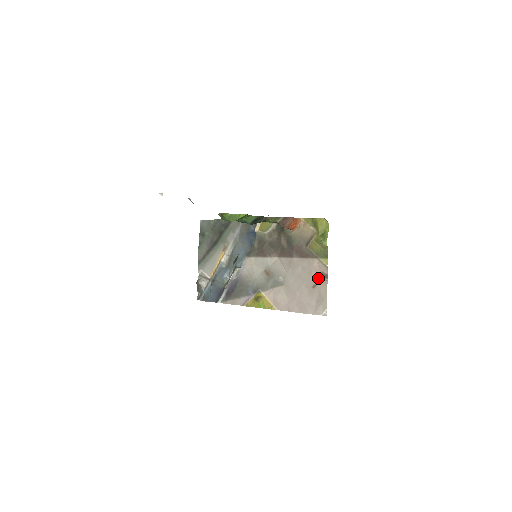
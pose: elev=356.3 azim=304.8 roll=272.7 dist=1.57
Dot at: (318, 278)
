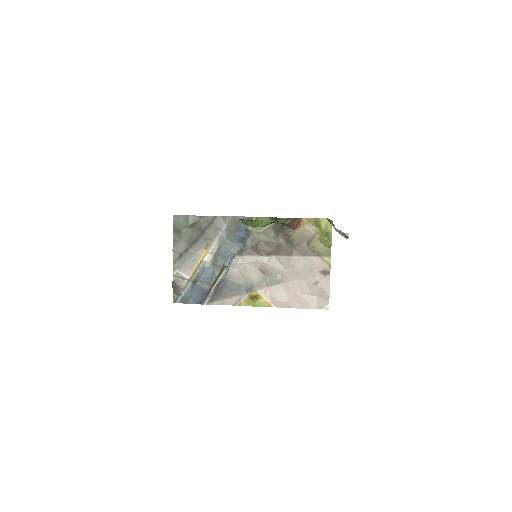
Dot at: (320, 275)
